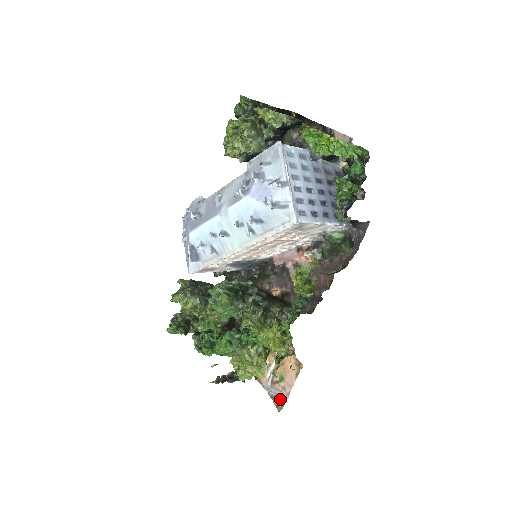
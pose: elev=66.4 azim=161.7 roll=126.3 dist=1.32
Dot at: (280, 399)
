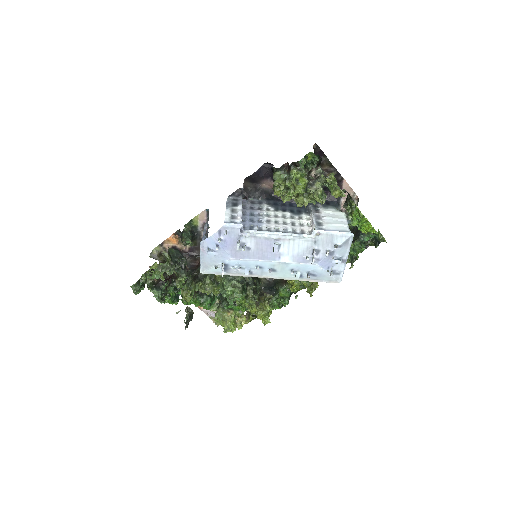
Dot at: occluded
